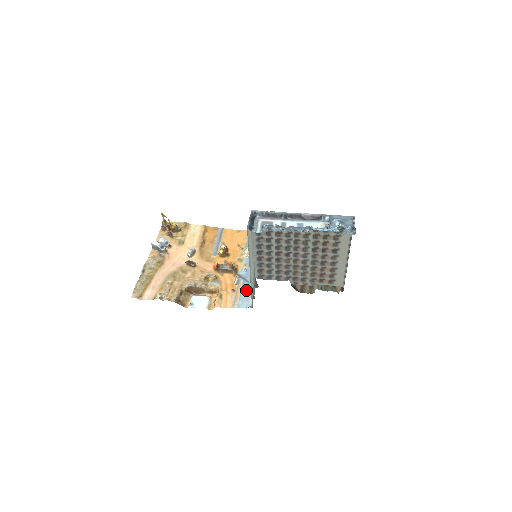
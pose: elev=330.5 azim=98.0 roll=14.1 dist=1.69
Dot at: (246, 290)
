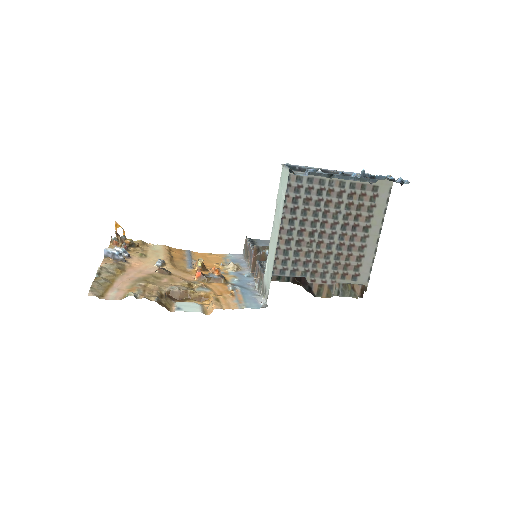
Dot at: (248, 294)
